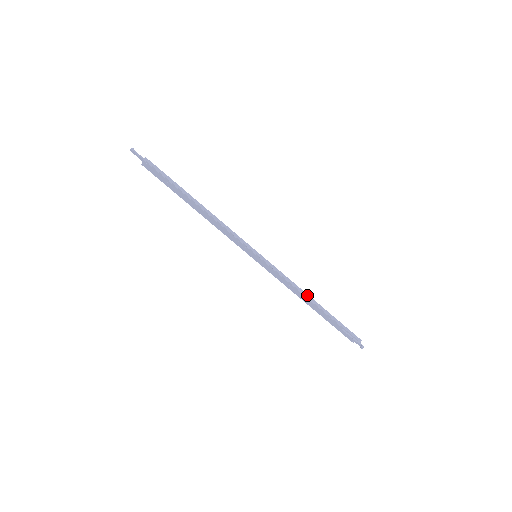
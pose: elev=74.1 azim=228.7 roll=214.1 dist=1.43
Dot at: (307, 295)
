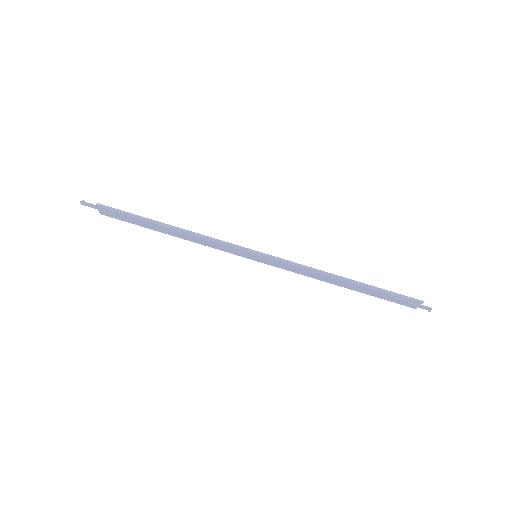
Dot at: (332, 275)
